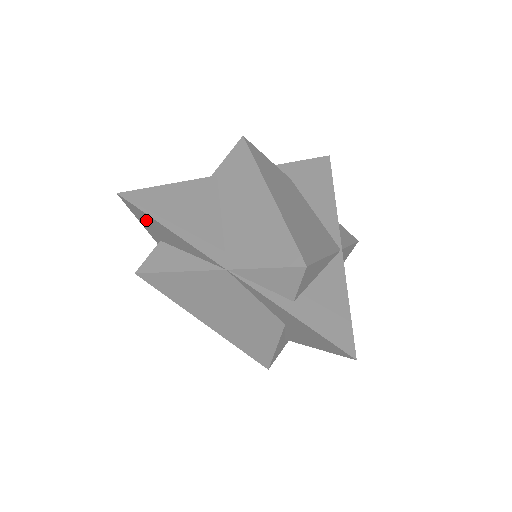
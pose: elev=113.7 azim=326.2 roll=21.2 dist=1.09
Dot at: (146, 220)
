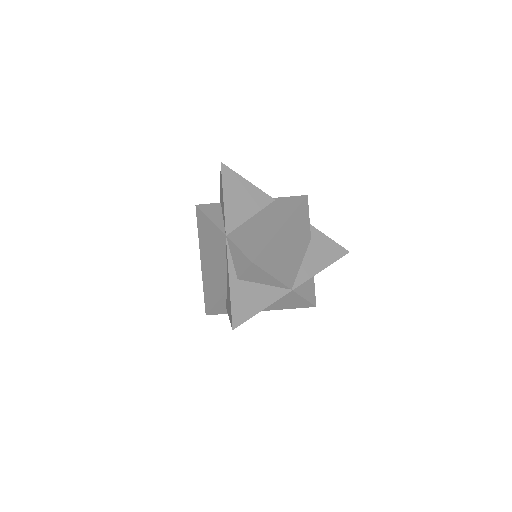
Dot at: (221, 185)
